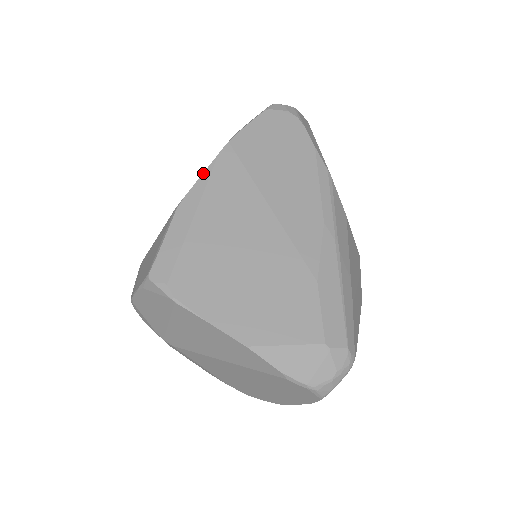
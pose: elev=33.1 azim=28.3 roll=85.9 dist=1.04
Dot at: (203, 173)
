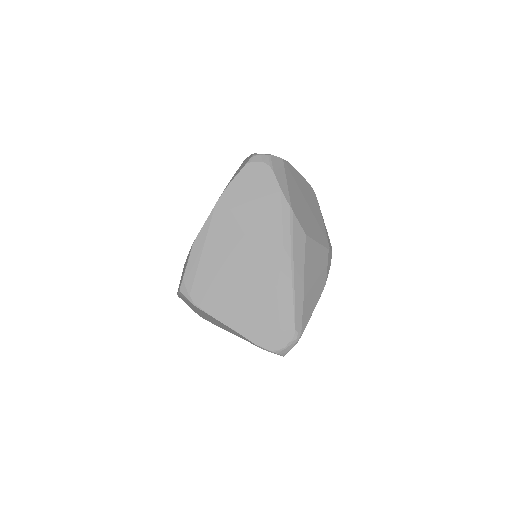
Dot at: (207, 219)
